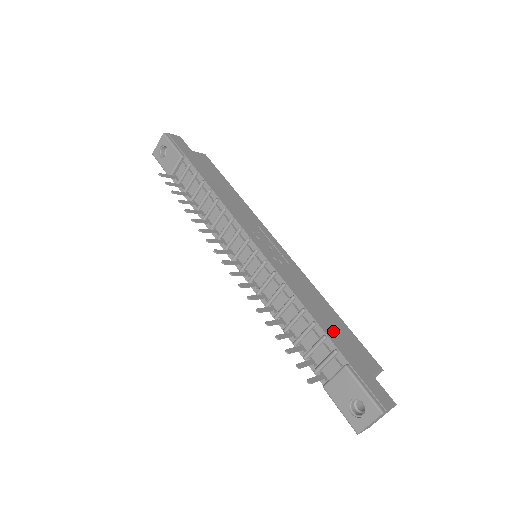
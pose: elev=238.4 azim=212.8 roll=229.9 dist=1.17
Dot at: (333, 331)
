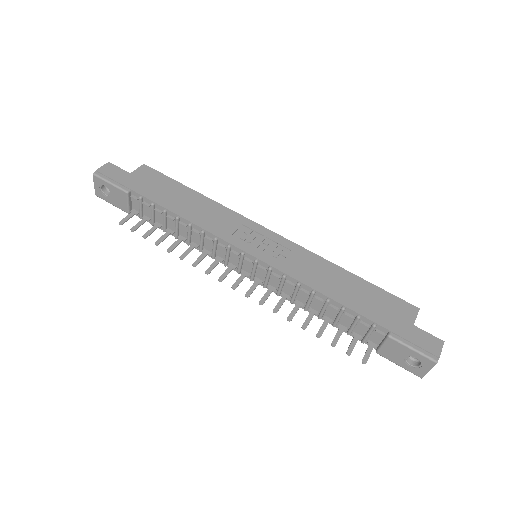
Dot at: (362, 303)
